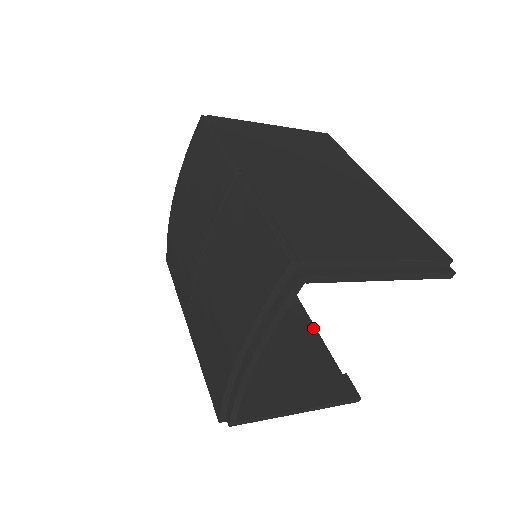
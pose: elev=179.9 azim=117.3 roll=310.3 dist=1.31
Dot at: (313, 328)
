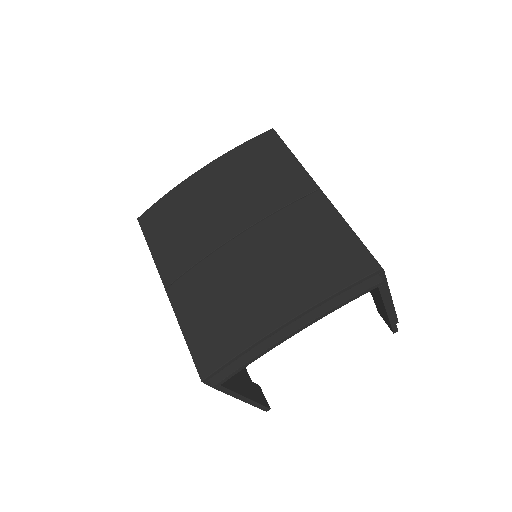
Dot at: occluded
